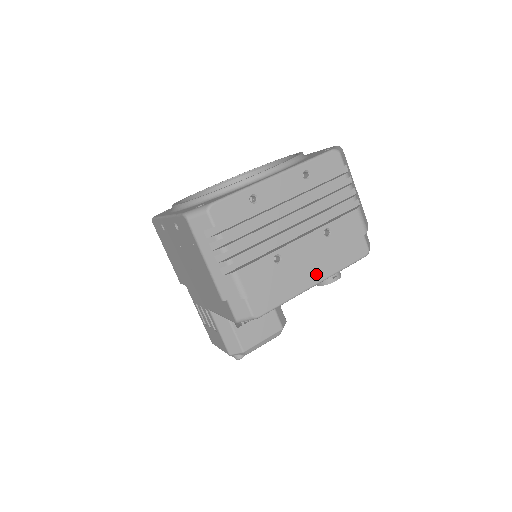
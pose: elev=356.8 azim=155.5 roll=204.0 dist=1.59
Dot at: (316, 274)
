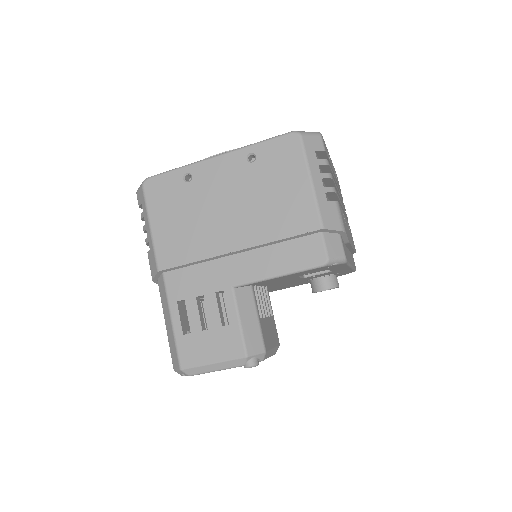
Dot at: (350, 257)
